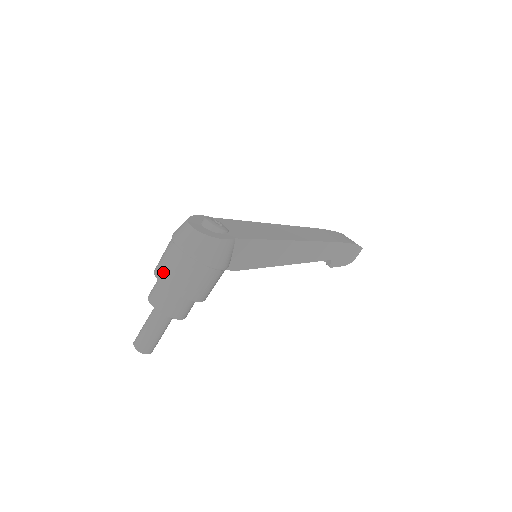
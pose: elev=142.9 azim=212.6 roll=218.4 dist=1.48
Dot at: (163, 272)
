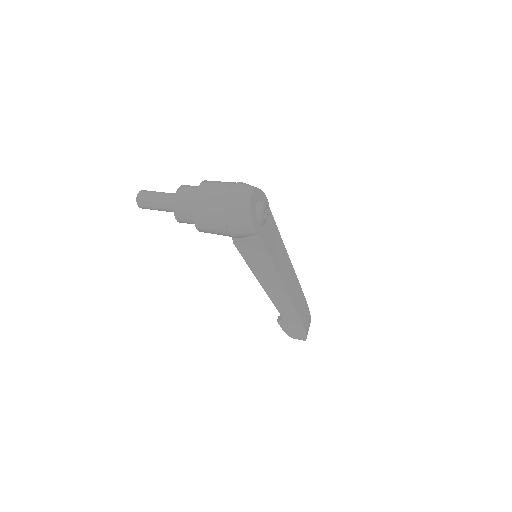
Dot at: (206, 188)
